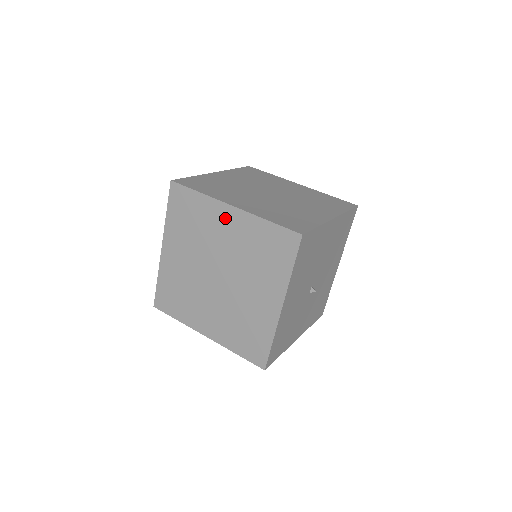
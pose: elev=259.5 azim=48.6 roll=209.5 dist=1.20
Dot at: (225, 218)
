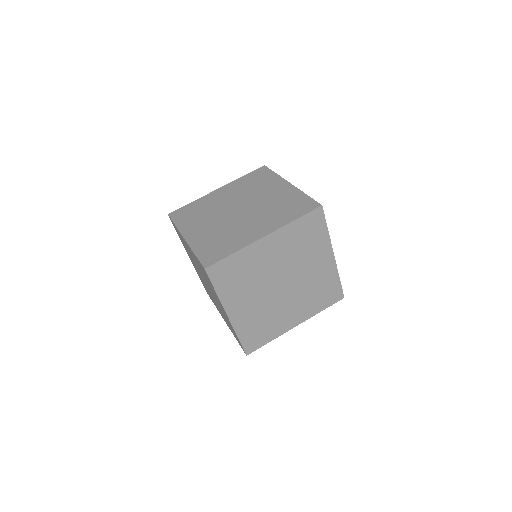
Dot at: (279, 187)
